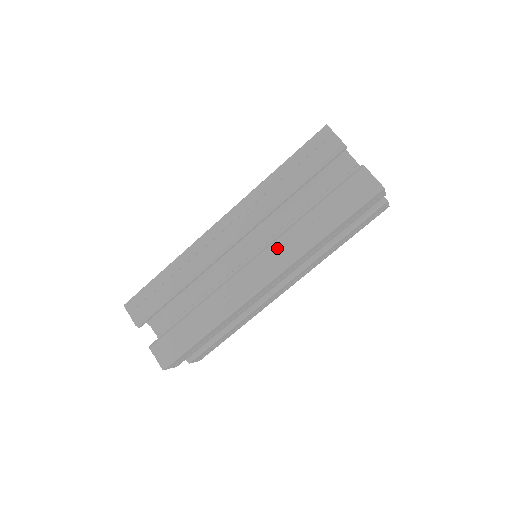
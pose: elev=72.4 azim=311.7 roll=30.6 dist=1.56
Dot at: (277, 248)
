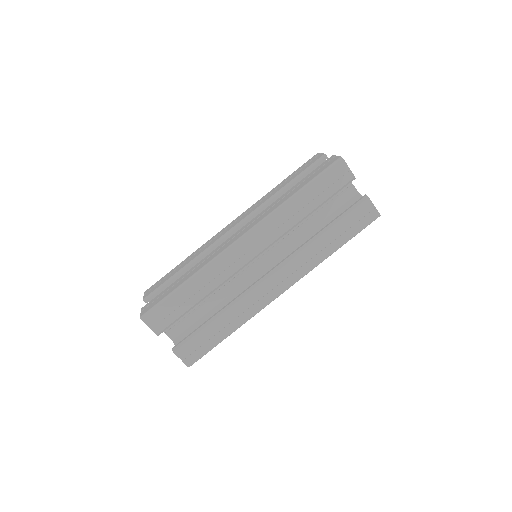
Dot at: (295, 263)
